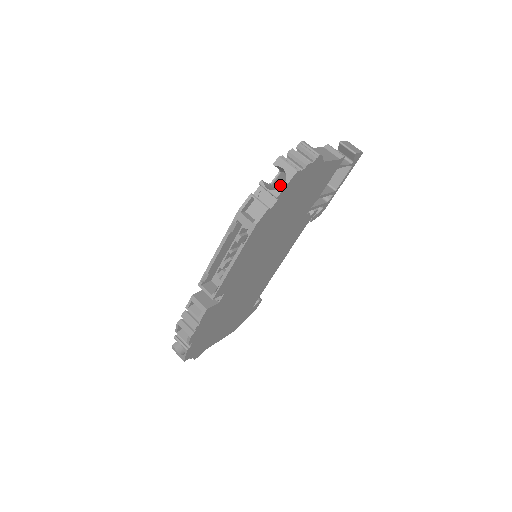
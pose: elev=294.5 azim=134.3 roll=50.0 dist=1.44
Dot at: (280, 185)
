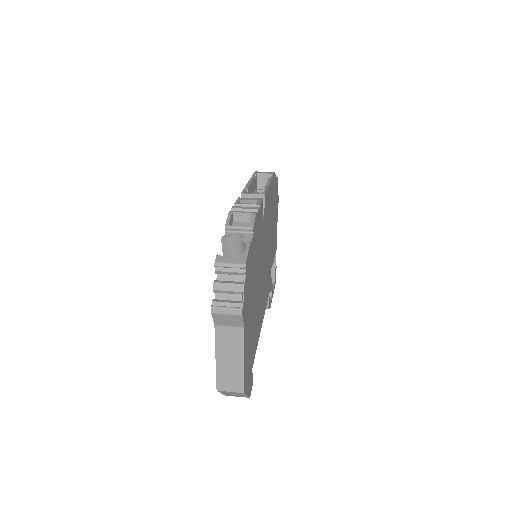
Dot at: occluded
